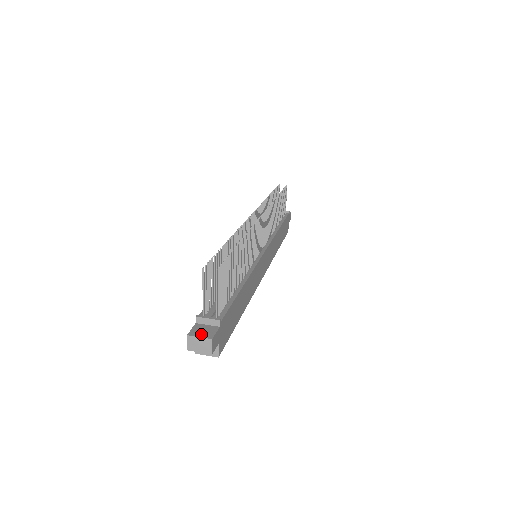
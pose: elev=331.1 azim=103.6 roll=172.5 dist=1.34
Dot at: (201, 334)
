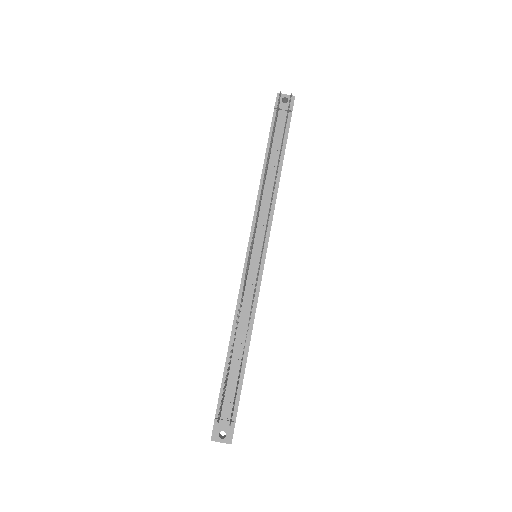
Dot at: (221, 430)
